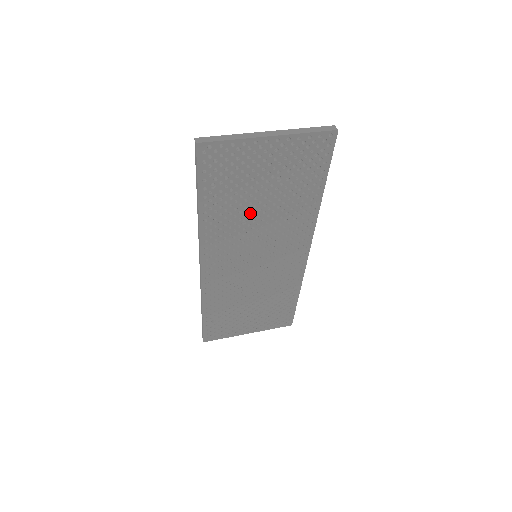
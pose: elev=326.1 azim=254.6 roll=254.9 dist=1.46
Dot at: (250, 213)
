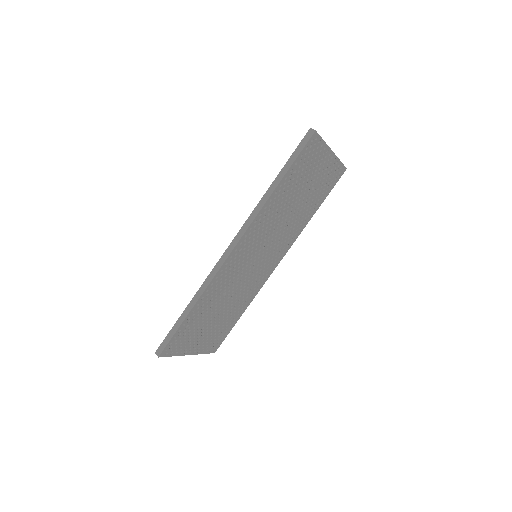
Dot at: (287, 209)
